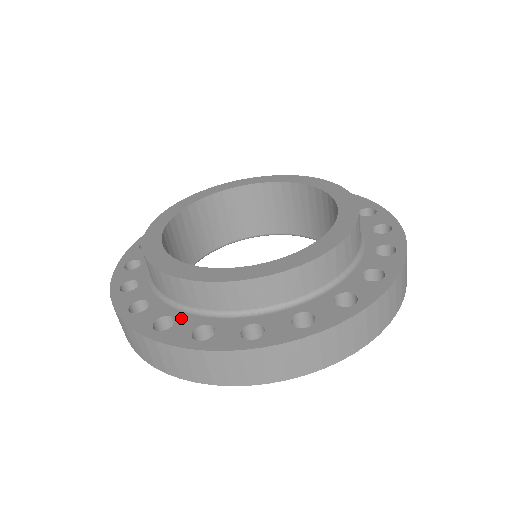
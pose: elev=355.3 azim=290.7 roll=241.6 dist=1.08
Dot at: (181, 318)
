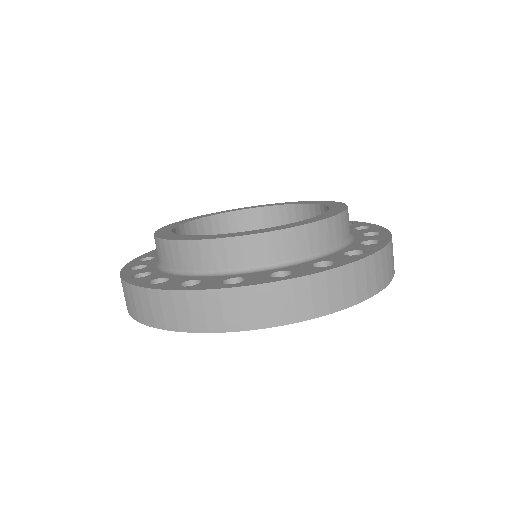
Dot at: (175, 278)
